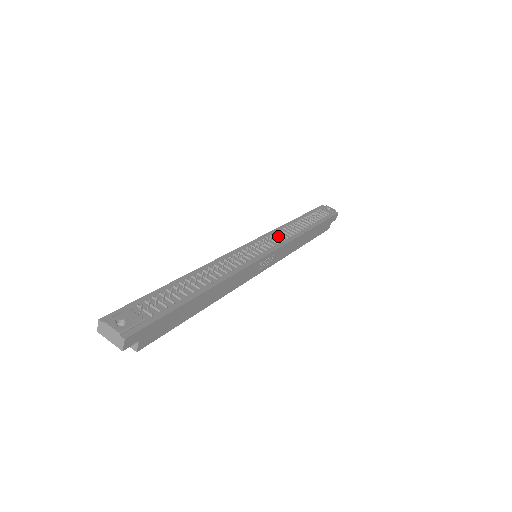
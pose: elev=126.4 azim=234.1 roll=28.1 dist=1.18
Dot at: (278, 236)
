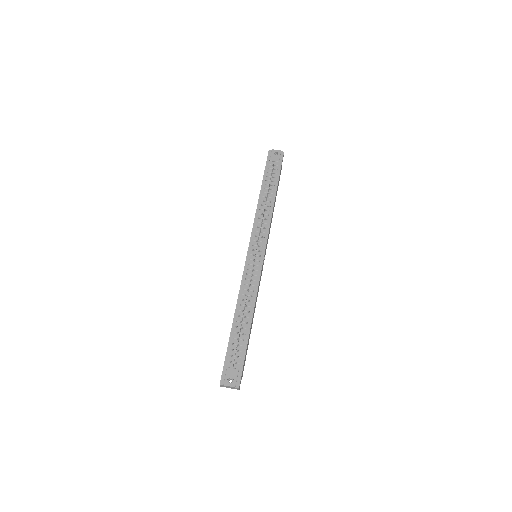
Dot at: (260, 228)
